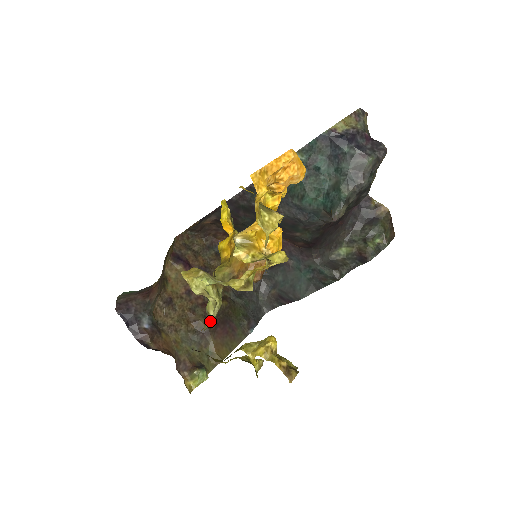
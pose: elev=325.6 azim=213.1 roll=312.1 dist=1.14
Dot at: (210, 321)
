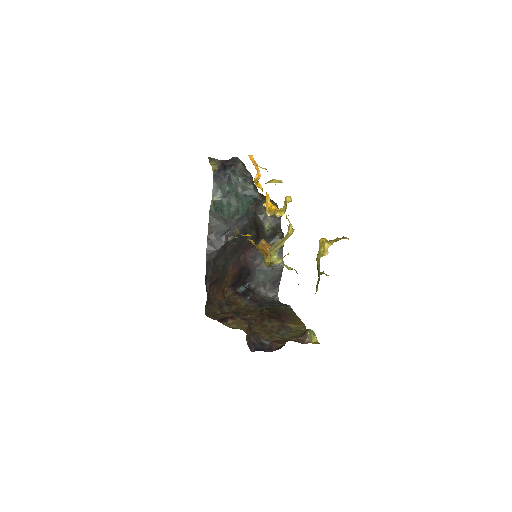
Dot at: (296, 271)
